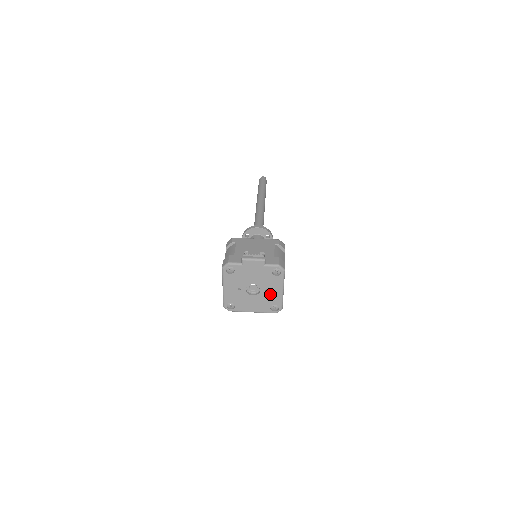
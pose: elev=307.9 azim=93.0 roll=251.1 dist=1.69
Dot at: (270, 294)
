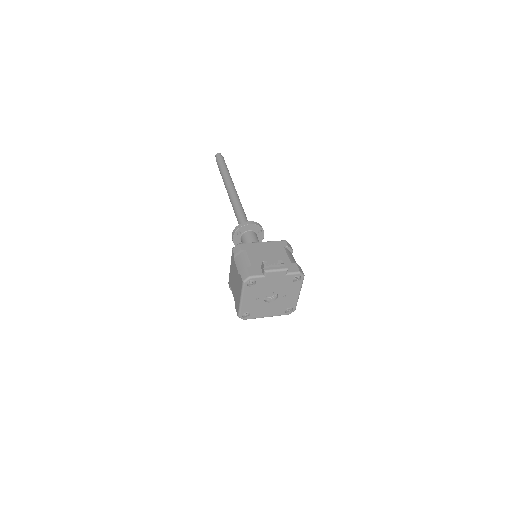
Dot at: (287, 299)
